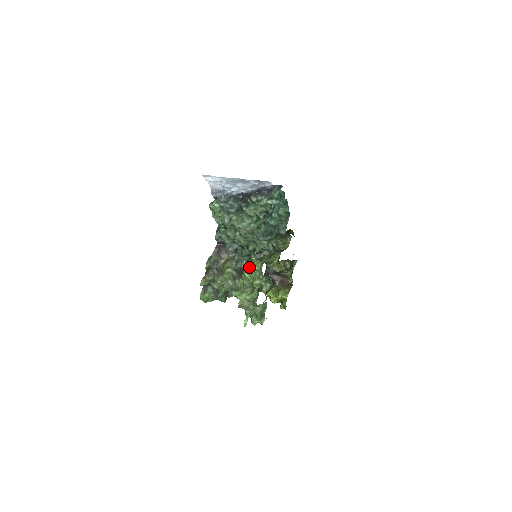
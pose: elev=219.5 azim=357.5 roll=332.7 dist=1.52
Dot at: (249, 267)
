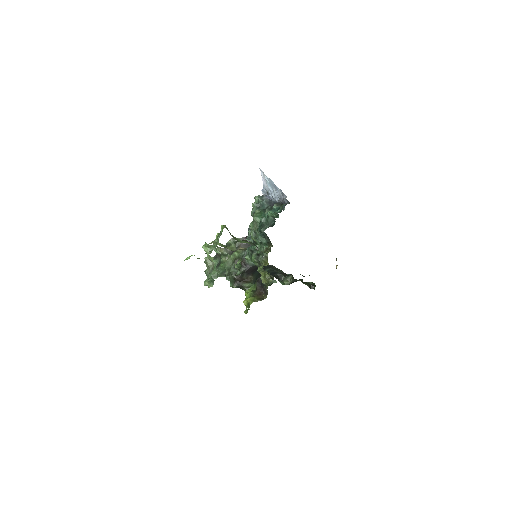
Dot at: (232, 243)
